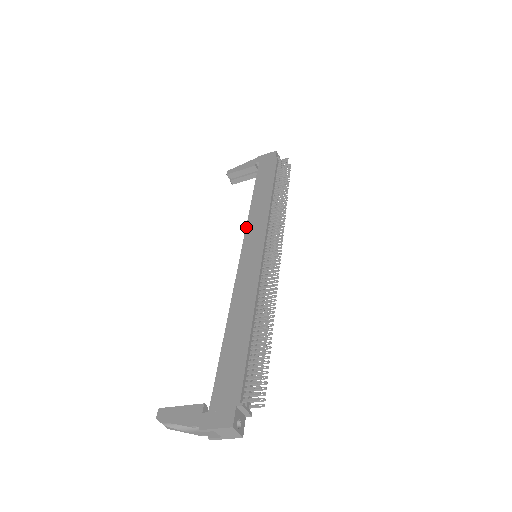
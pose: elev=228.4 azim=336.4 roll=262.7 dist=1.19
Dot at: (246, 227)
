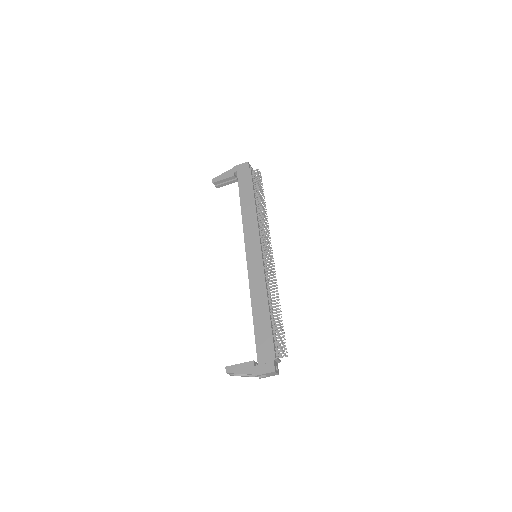
Dot at: (244, 234)
